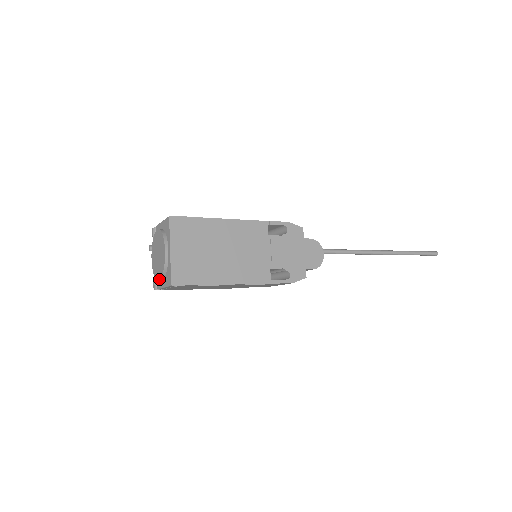
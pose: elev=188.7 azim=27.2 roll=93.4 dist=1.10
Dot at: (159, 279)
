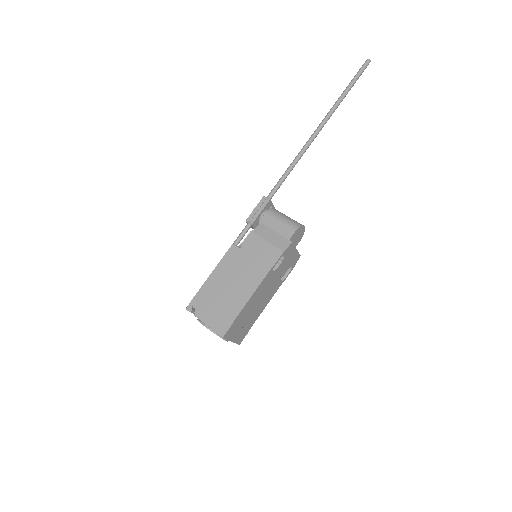
Dot at: occluded
